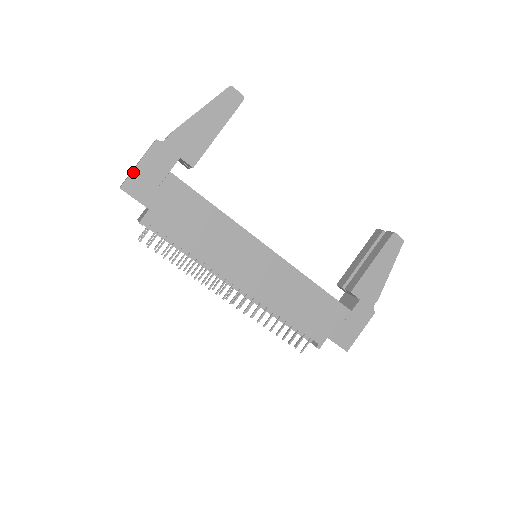
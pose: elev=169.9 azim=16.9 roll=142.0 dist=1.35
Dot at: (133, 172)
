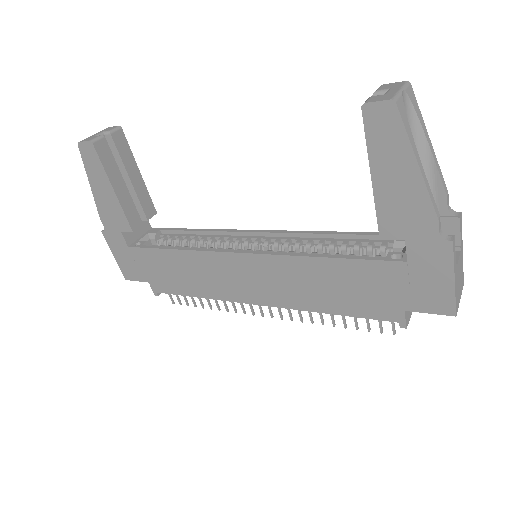
Dot at: (118, 264)
